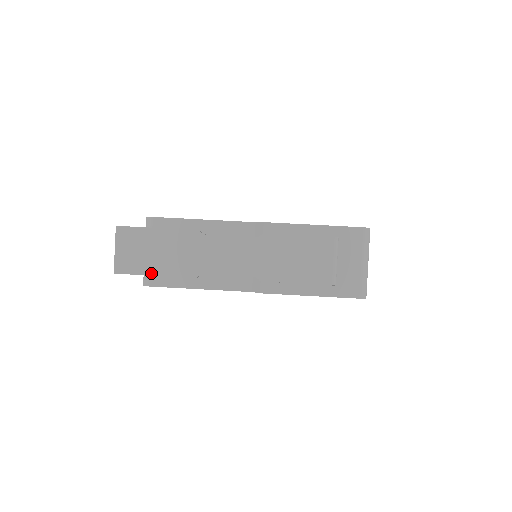
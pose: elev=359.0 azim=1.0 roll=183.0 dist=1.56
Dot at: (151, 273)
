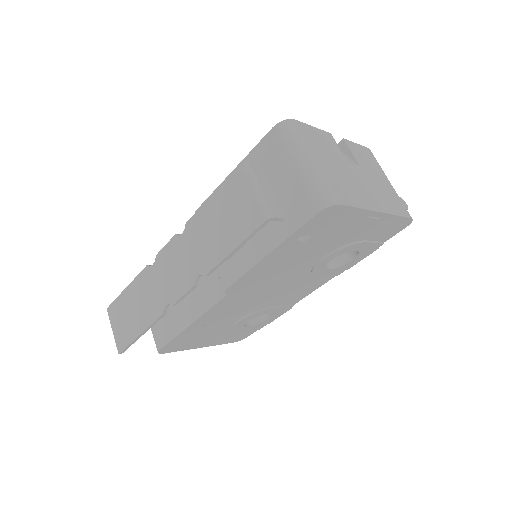
Dot at: (136, 335)
